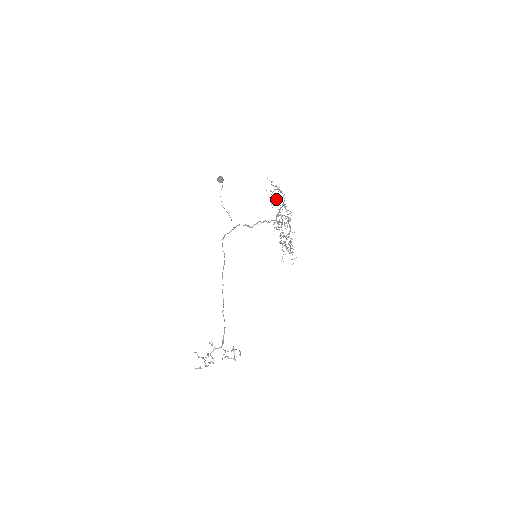
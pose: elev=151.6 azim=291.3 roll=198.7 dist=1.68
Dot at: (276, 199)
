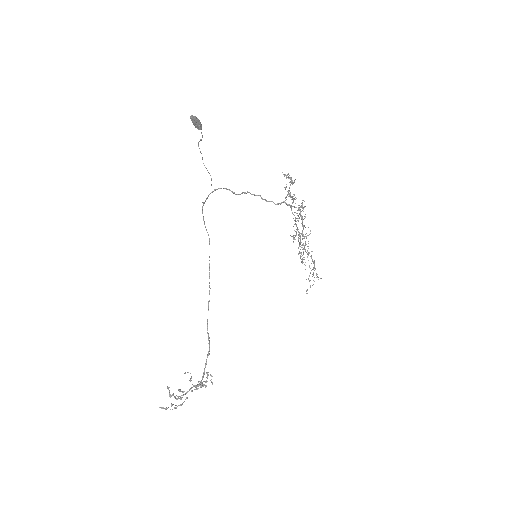
Dot at: (291, 196)
